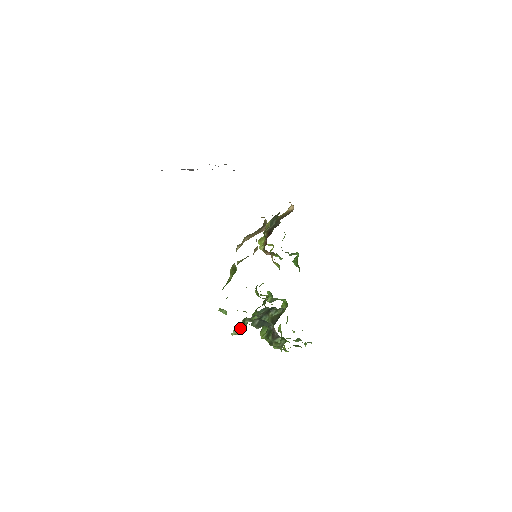
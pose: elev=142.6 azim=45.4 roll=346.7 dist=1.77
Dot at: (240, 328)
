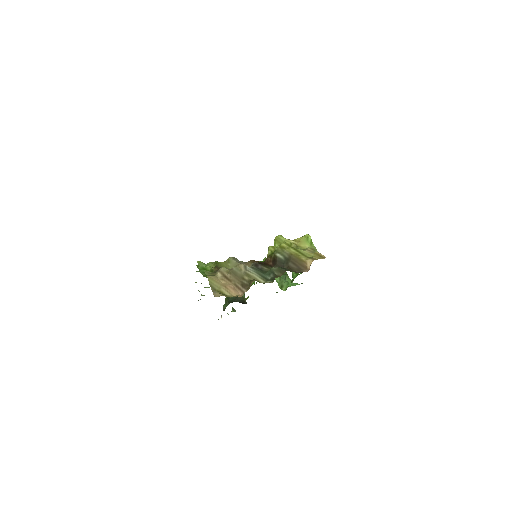
Dot at: (204, 287)
